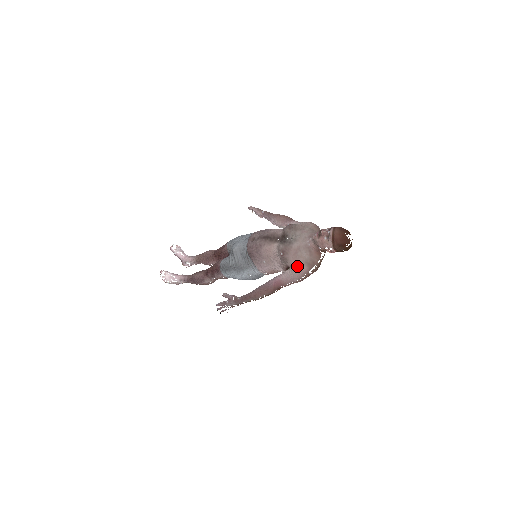
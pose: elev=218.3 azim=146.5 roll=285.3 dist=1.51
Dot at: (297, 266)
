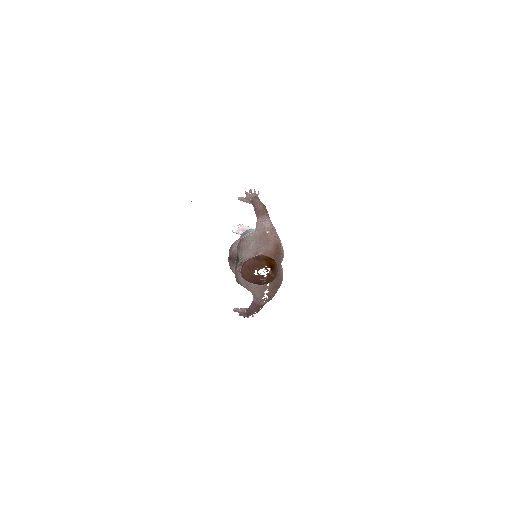
Dot at: (252, 293)
